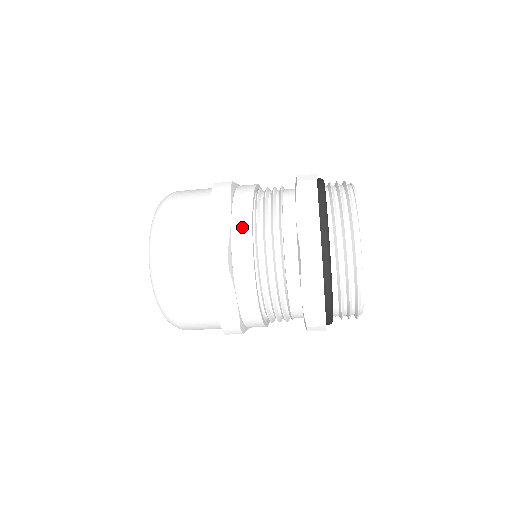
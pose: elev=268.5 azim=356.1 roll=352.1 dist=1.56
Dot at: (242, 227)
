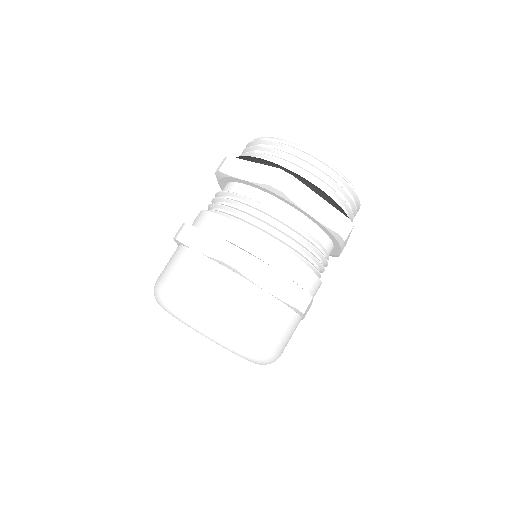
Dot at: (222, 226)
